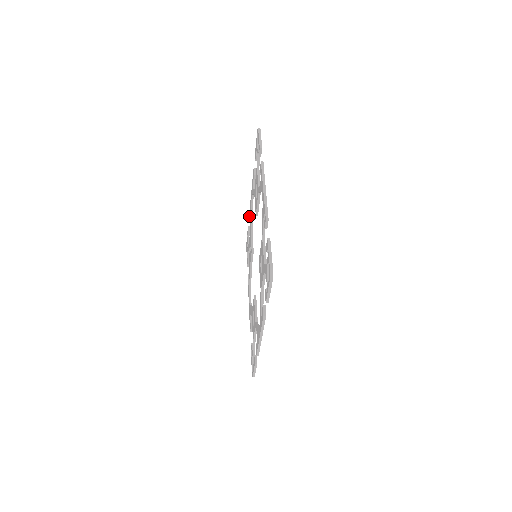
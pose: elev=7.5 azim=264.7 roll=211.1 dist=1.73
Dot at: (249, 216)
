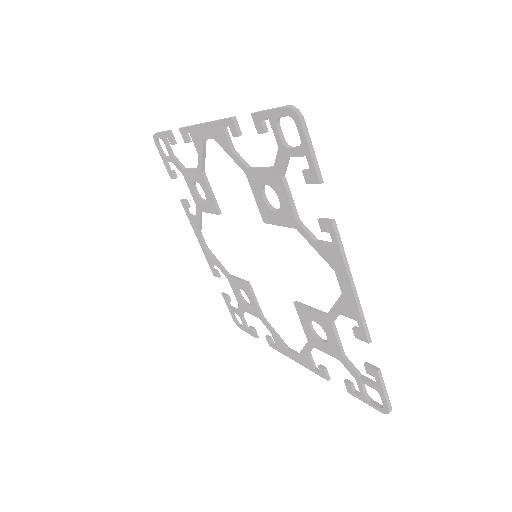
Dot at: (185, 137)
